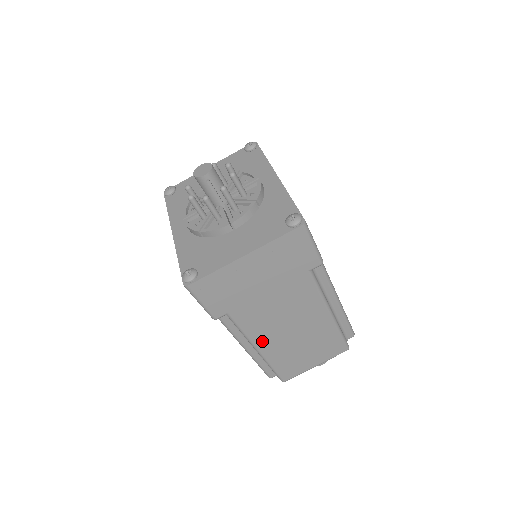
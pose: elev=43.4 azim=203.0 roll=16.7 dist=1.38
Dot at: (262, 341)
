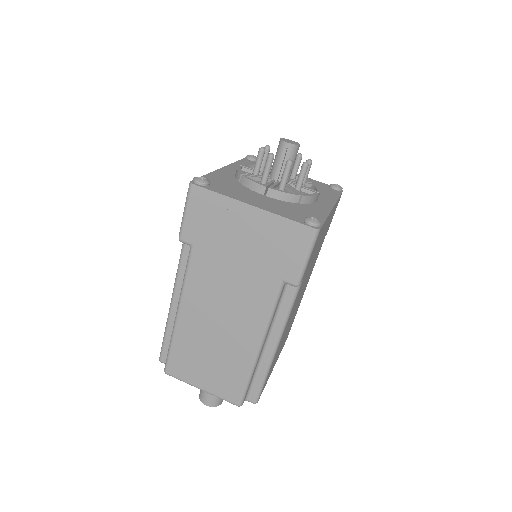
Dot at: (189, 306)
